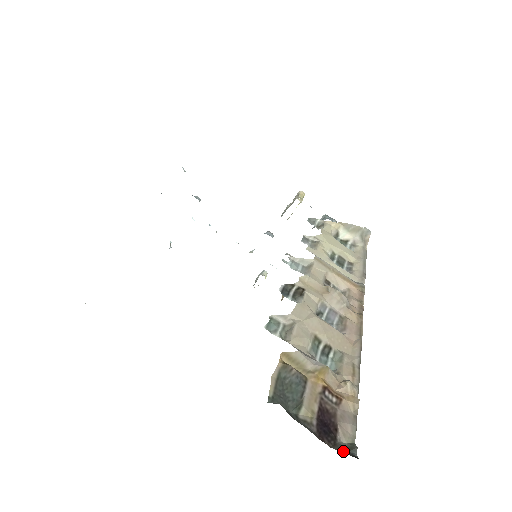
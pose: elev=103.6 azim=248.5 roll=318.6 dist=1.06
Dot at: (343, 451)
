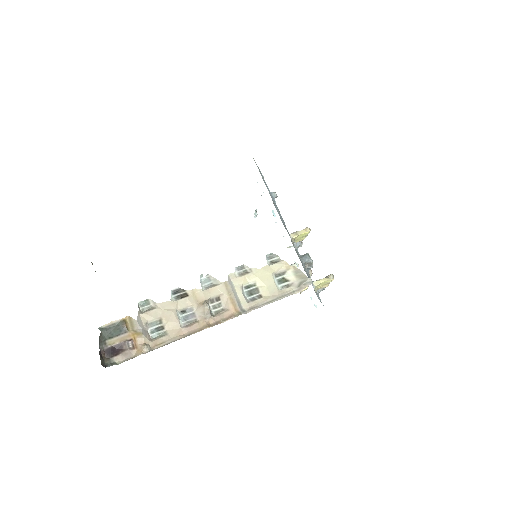
Dot at: (106, 362)
